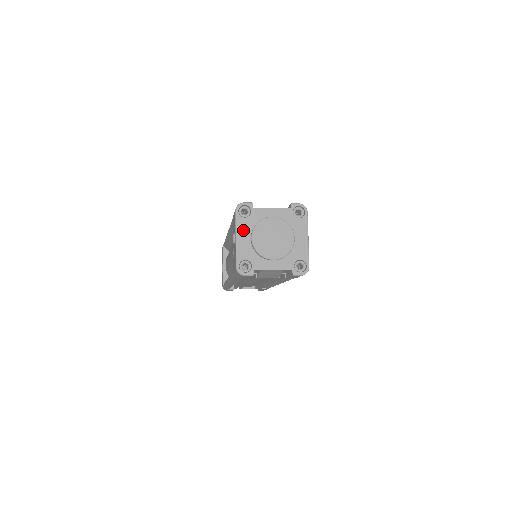
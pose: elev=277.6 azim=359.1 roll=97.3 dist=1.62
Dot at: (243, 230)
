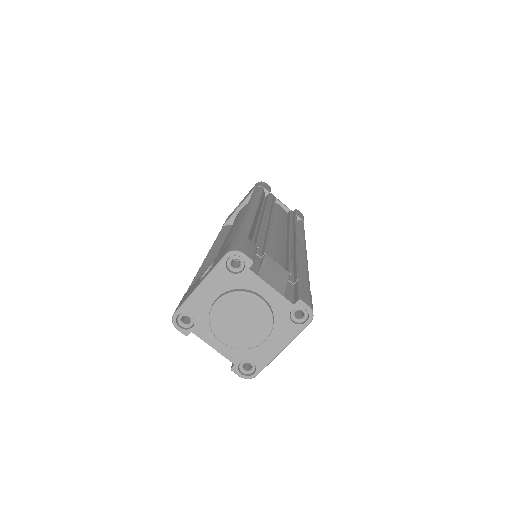
Dot at: (215, 283)
